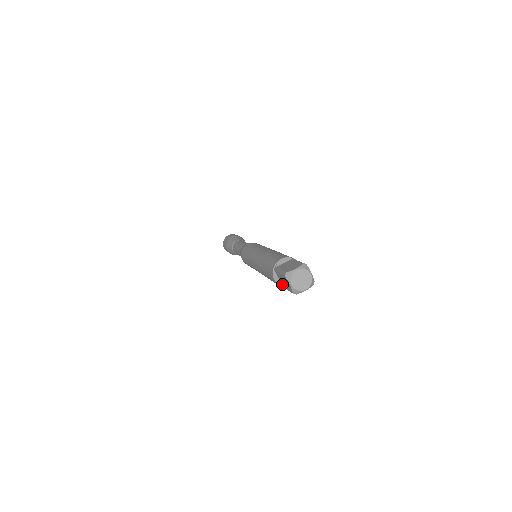
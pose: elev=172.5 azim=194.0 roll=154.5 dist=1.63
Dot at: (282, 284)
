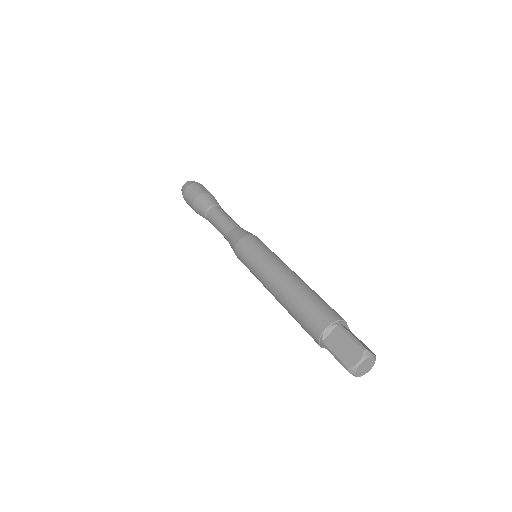
Dot at: occluded
